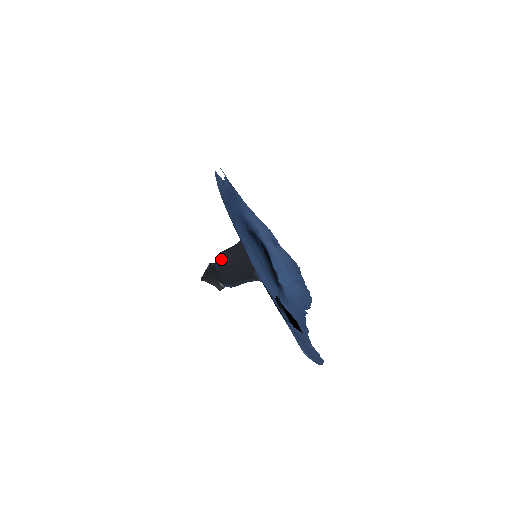
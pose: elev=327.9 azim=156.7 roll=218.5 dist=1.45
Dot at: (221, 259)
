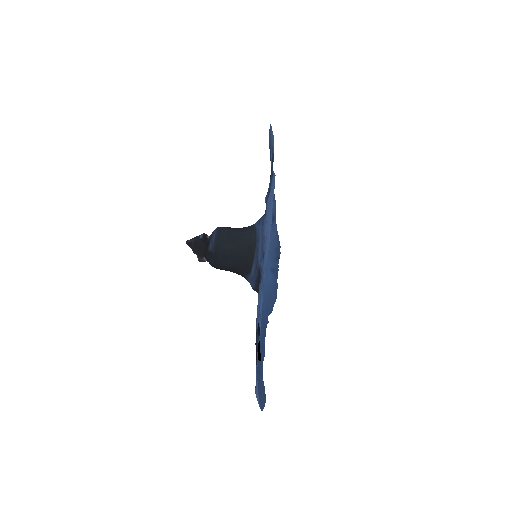
Dot at: (221, 243)
